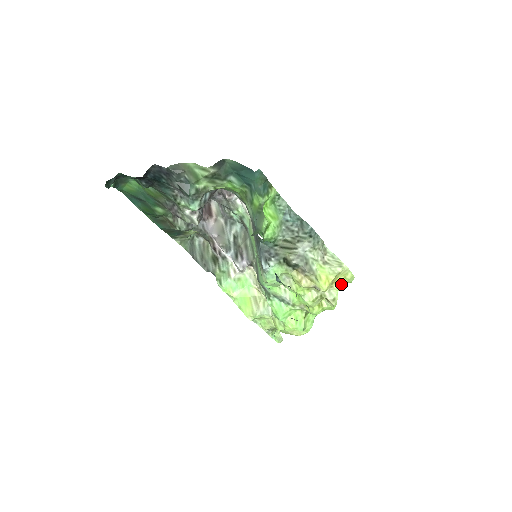
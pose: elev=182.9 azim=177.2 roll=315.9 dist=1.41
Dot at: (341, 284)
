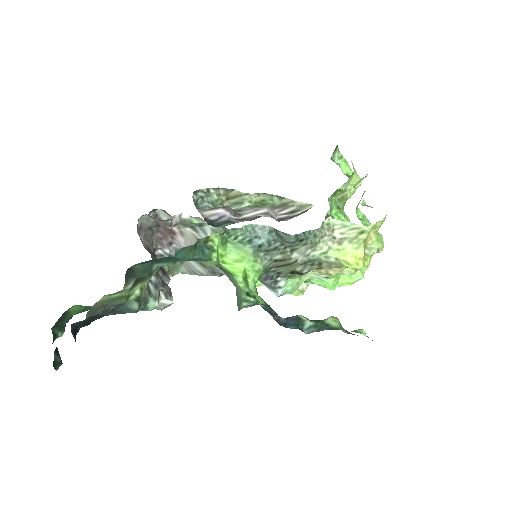
Dot at: (375, 234)
